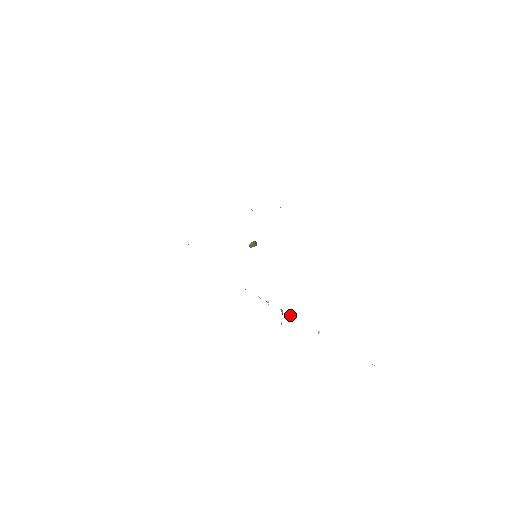
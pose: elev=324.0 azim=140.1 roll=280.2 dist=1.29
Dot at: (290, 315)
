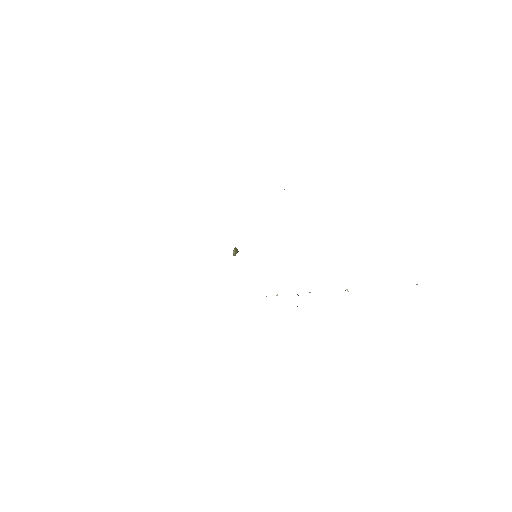
Dot at: (310, 292)
